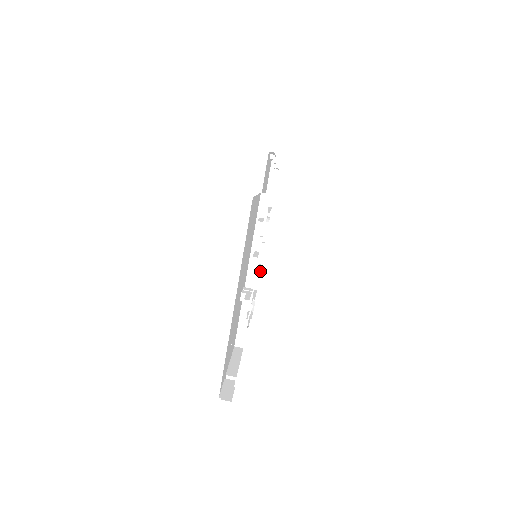
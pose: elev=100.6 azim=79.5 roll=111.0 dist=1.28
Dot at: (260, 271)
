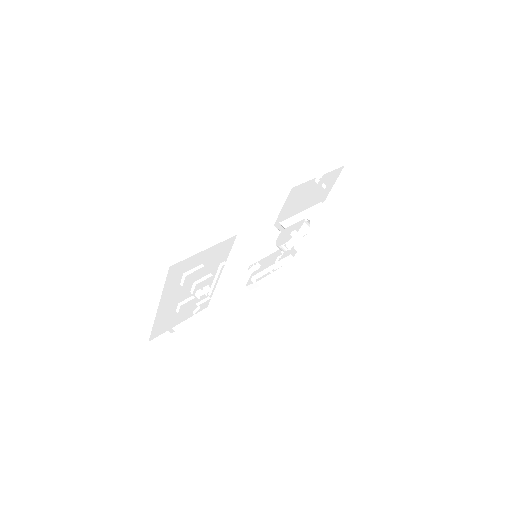
Dot at: (301, 247)
